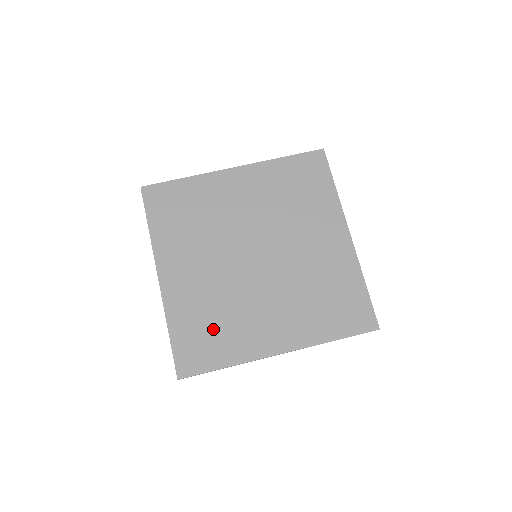
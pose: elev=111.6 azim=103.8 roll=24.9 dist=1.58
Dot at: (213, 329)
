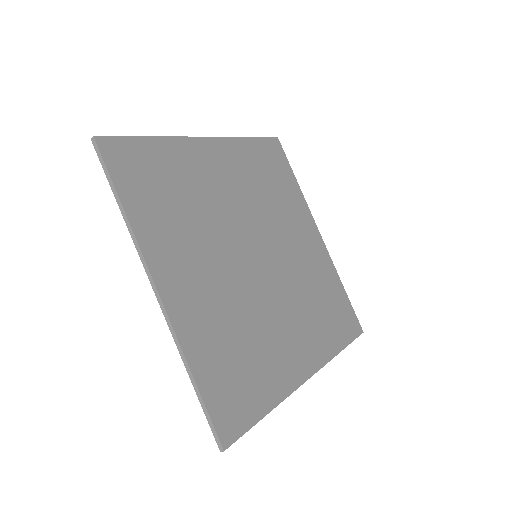
Dot at: (243, 360)
